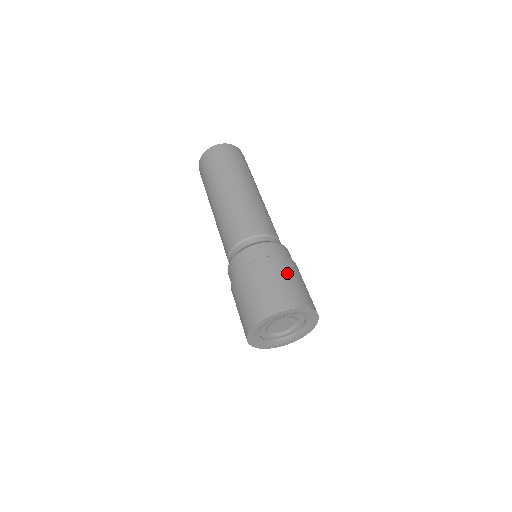
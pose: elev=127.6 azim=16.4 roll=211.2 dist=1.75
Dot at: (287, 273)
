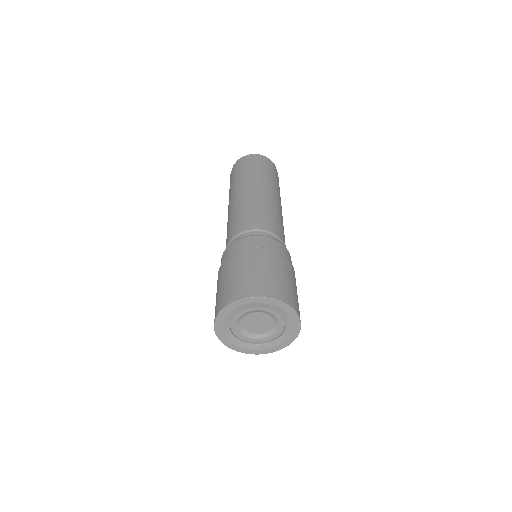
Dot at: (236, 267)
